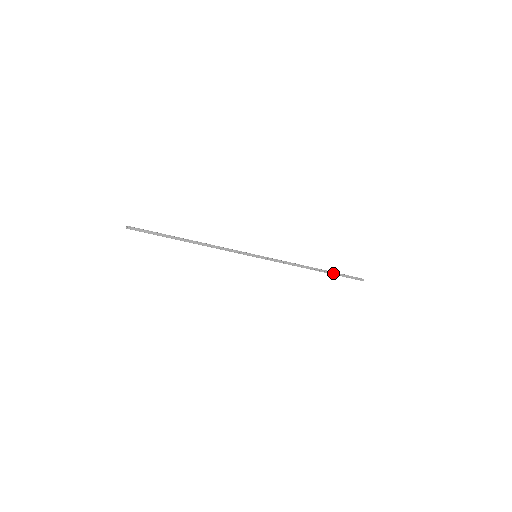
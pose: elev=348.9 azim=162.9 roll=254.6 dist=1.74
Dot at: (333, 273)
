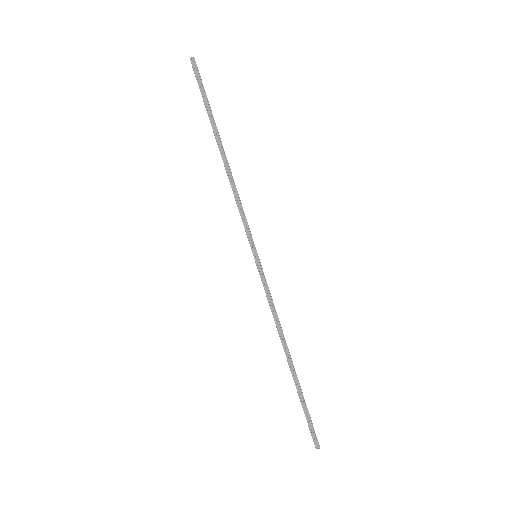
Dot at: (299, 391)
